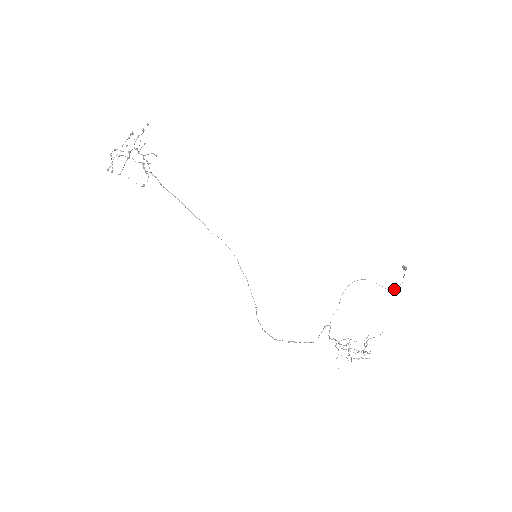
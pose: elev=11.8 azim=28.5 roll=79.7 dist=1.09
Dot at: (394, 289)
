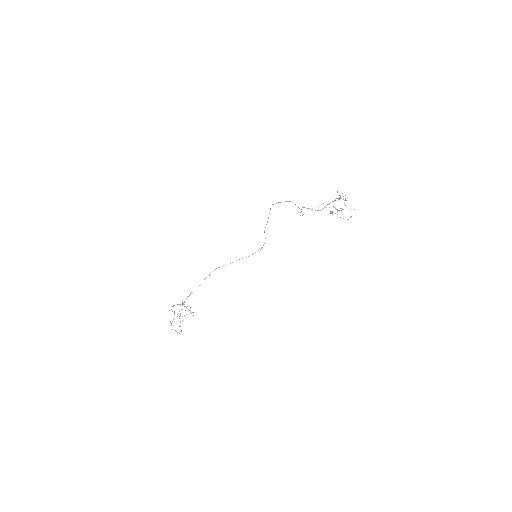
Dot at: occluded
